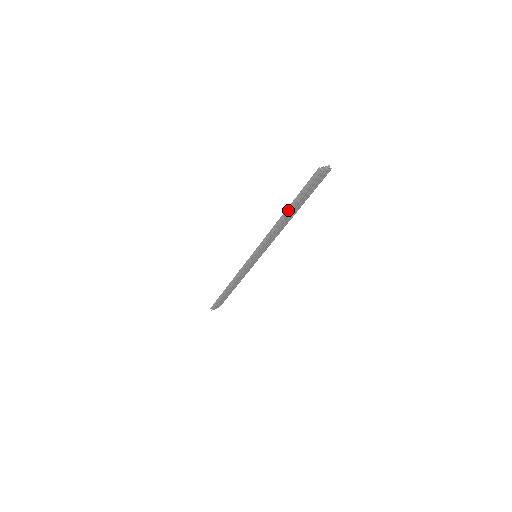
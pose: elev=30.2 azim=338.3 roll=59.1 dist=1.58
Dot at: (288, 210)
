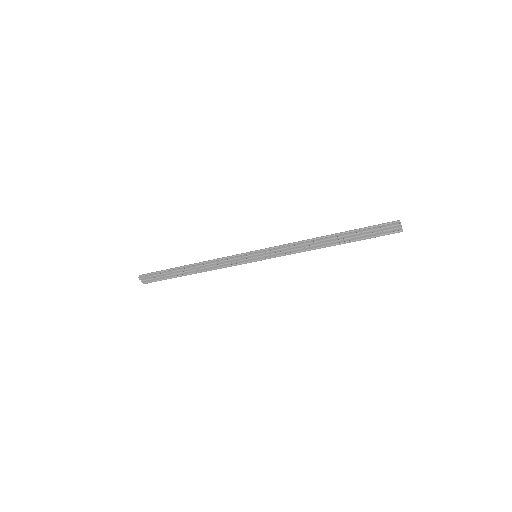
Dot at: (338, 234)
